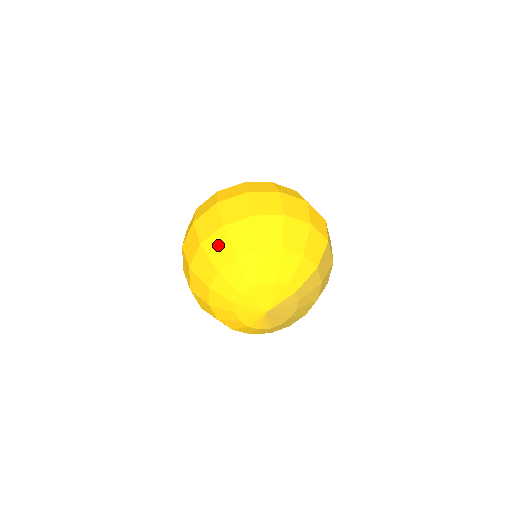
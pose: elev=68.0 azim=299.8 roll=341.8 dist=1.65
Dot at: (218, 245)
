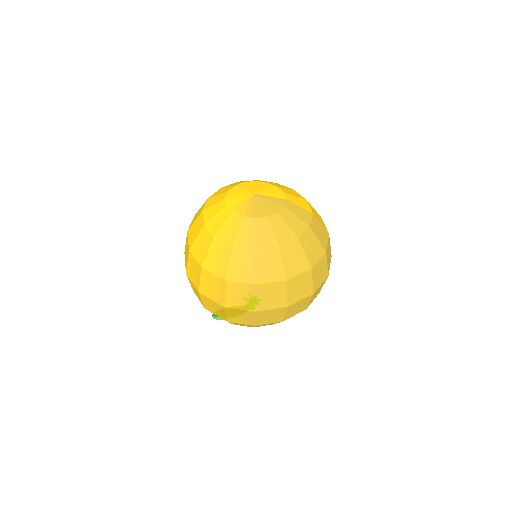
Dot at: occluded
